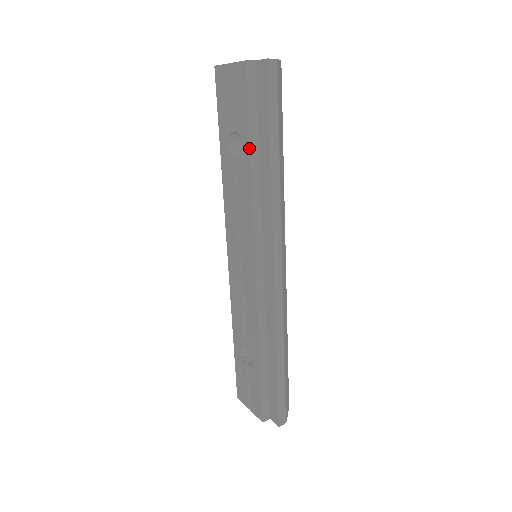
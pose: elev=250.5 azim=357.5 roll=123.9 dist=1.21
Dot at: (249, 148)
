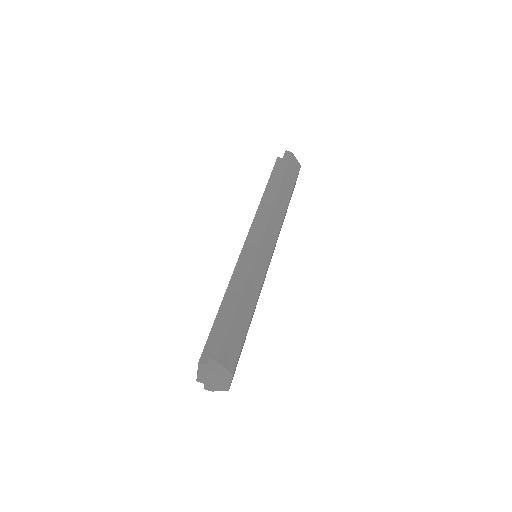
Dot at: (266, 186)
